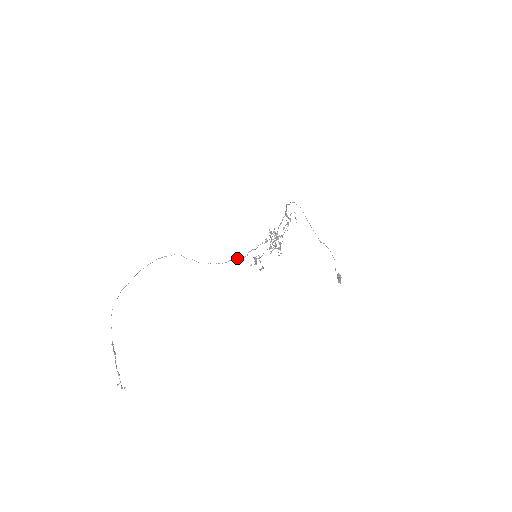
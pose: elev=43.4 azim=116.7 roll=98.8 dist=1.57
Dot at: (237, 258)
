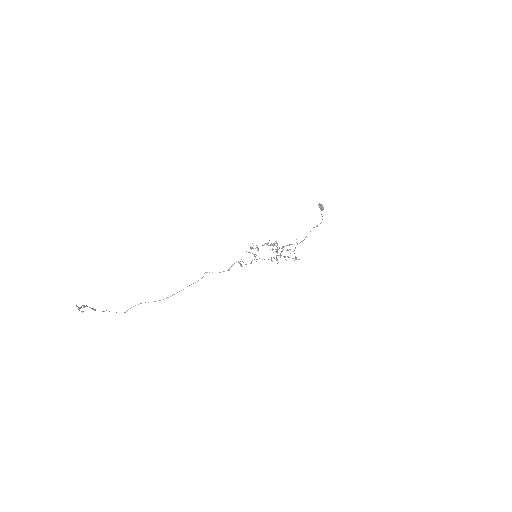
Dot at: (238, 261)
